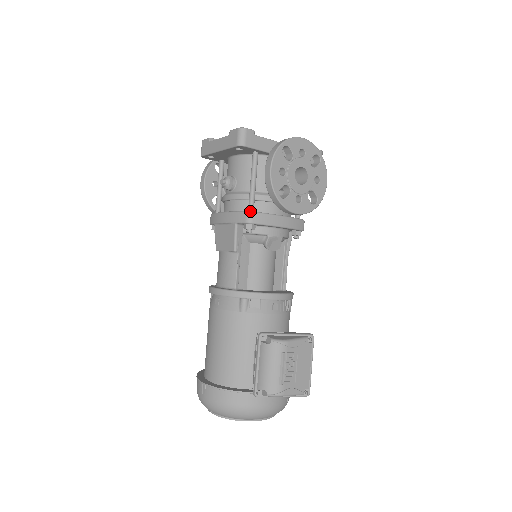
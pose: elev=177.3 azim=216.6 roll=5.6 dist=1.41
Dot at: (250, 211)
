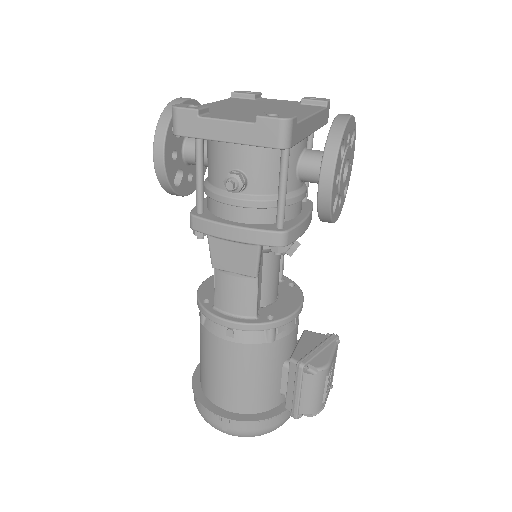
Dot at: (285, 231)
